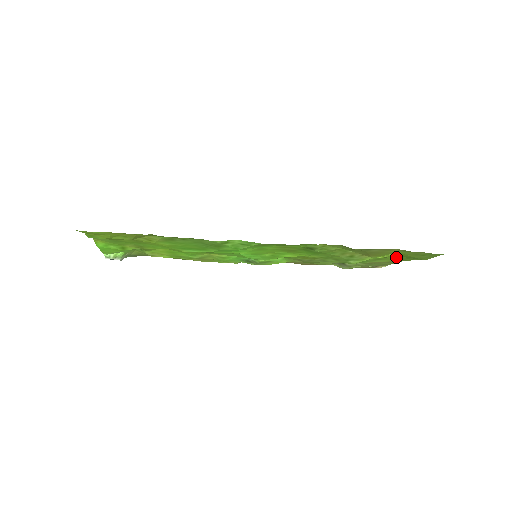
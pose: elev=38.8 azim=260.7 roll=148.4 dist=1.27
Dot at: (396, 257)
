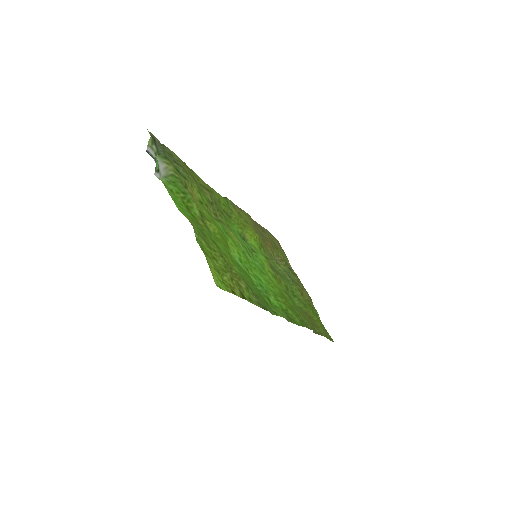
Dot at: (313, 311)
